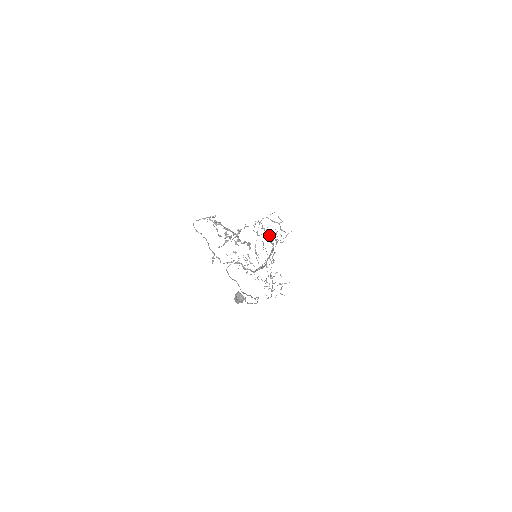
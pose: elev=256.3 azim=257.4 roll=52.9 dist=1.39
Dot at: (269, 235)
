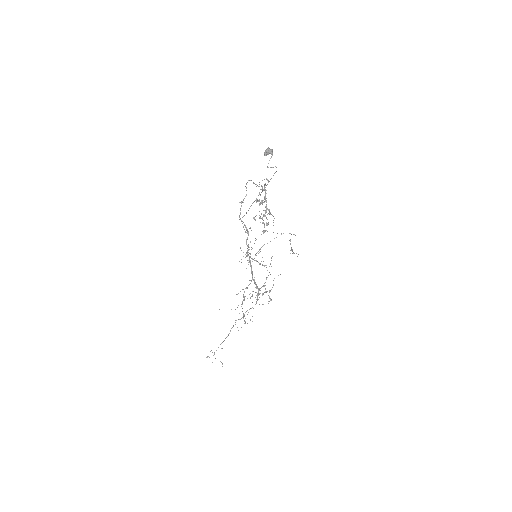
Dot at: occluded
